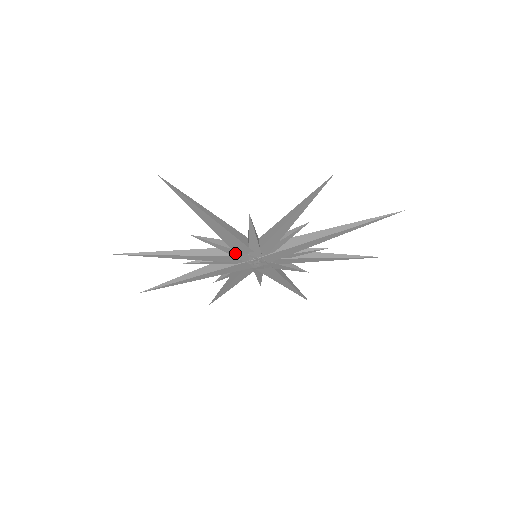
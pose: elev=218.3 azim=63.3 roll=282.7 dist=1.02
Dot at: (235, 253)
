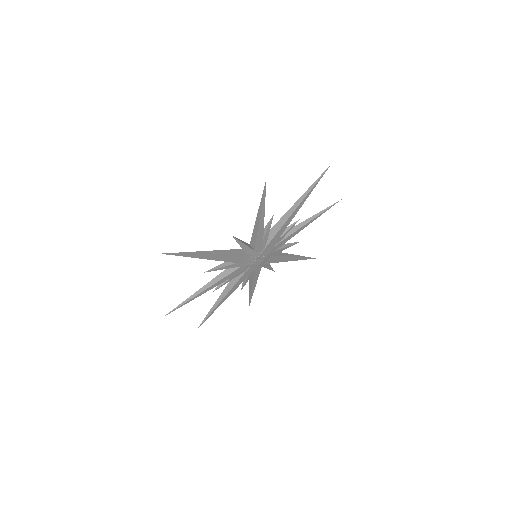
Dot at: (241, 264)
